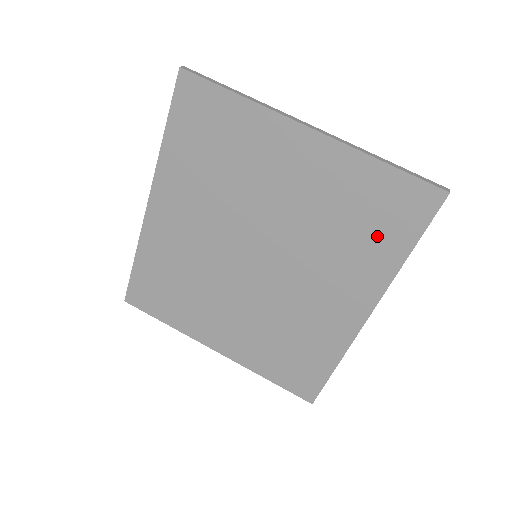
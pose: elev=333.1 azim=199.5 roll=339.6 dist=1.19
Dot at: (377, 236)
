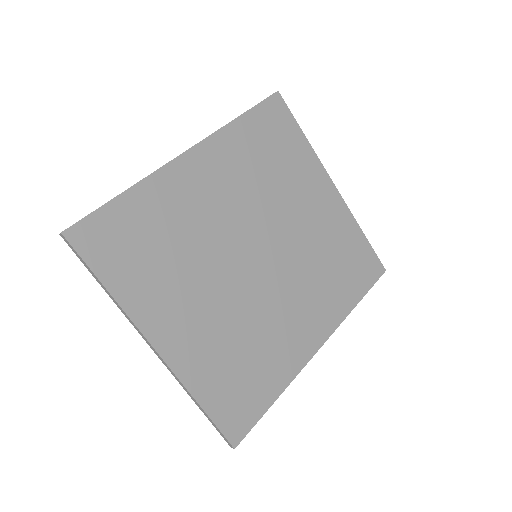
Dot at: (346, 280)
